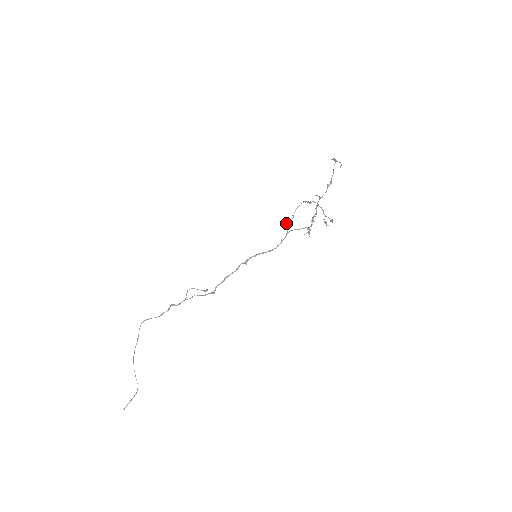
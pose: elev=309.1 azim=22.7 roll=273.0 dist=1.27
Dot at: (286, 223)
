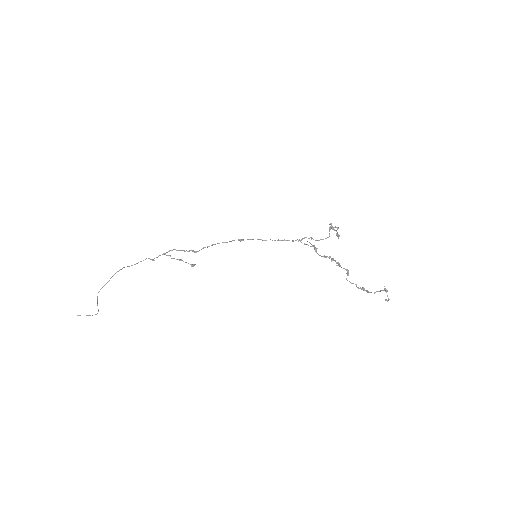
Dot at: occluded
